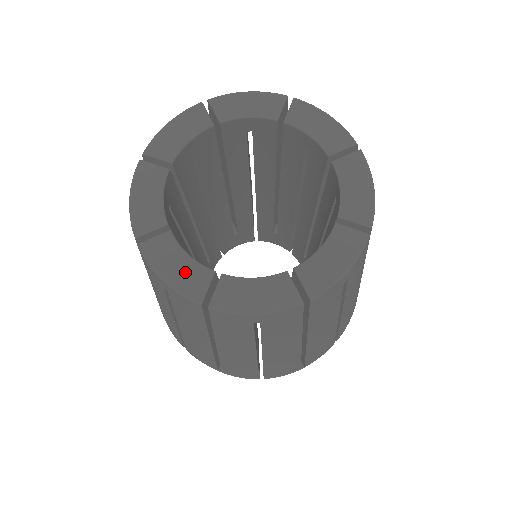
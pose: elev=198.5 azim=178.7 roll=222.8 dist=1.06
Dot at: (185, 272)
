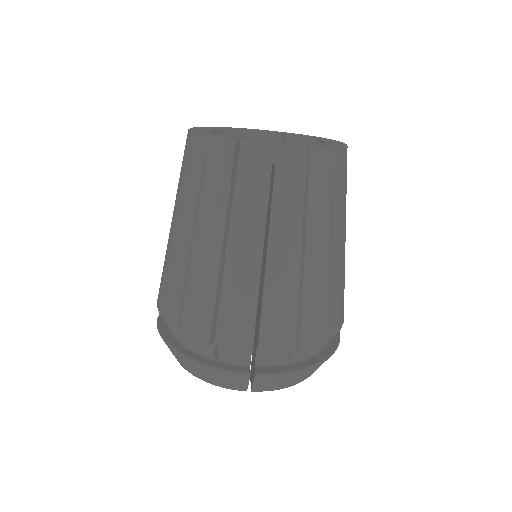
Dot at: (201, 130)
